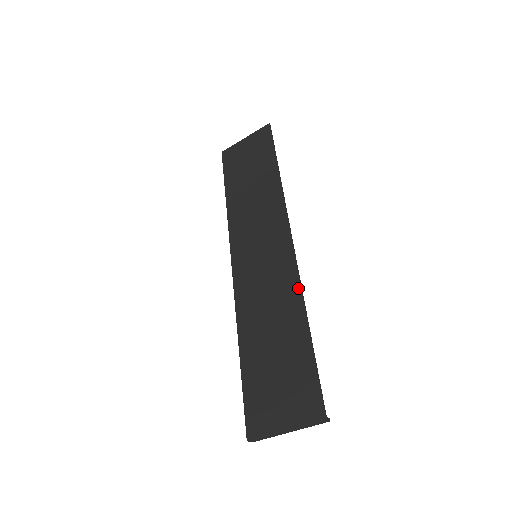
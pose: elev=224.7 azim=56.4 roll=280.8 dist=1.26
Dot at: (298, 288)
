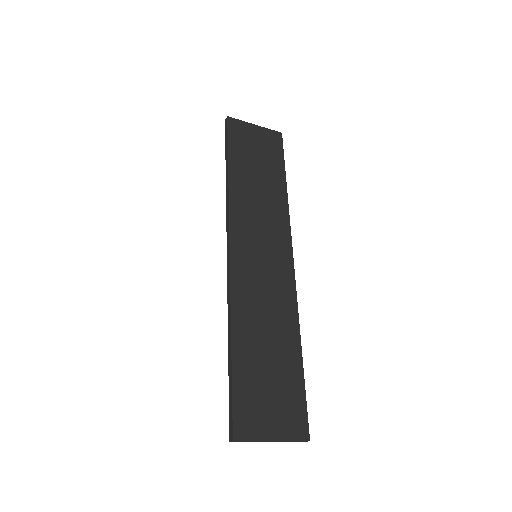
Dot at: (296, 313)
